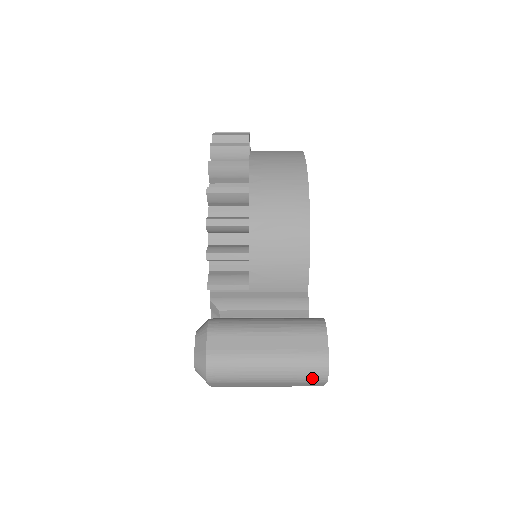
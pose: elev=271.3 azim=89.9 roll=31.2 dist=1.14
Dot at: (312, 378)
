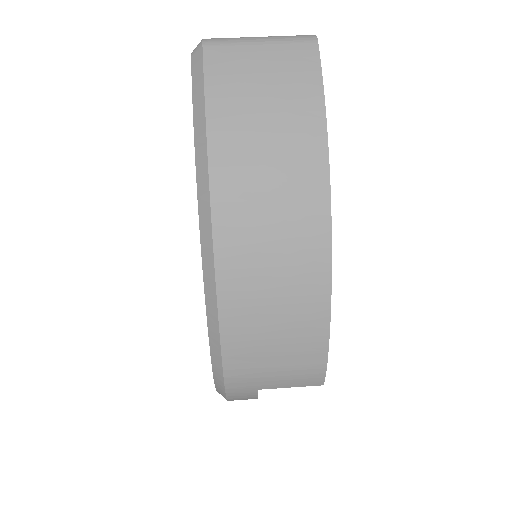
Dot at: (302, 37)
